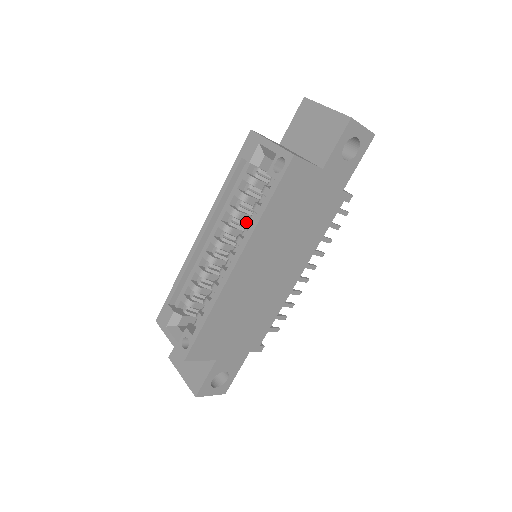
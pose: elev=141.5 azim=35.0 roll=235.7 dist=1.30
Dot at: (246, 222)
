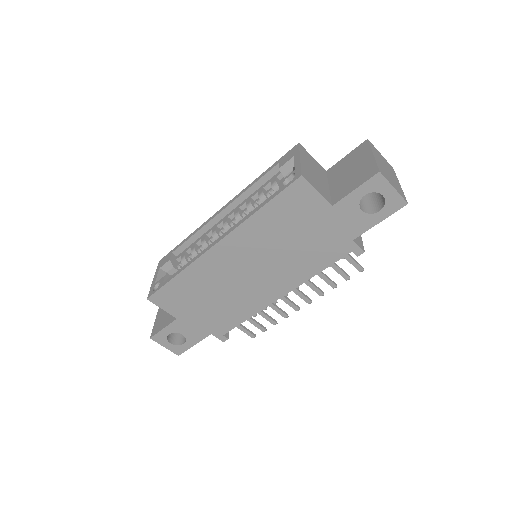
Dot at: occluded
